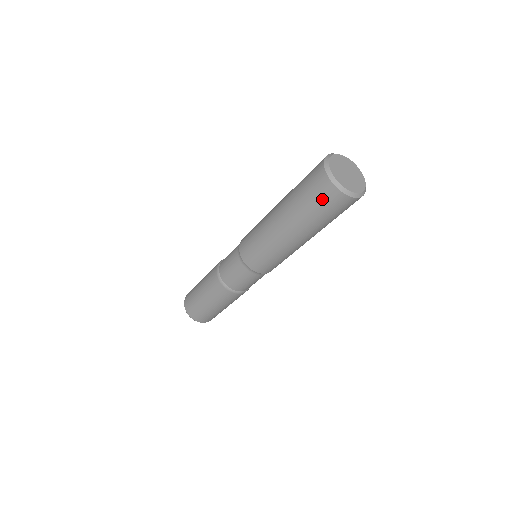
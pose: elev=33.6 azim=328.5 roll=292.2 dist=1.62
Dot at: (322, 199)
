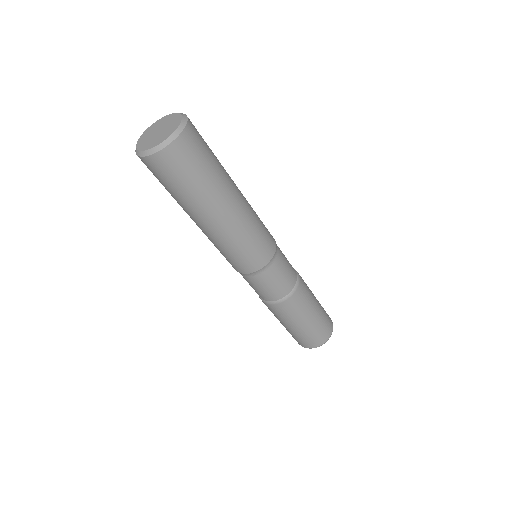
Dot at: occluded
